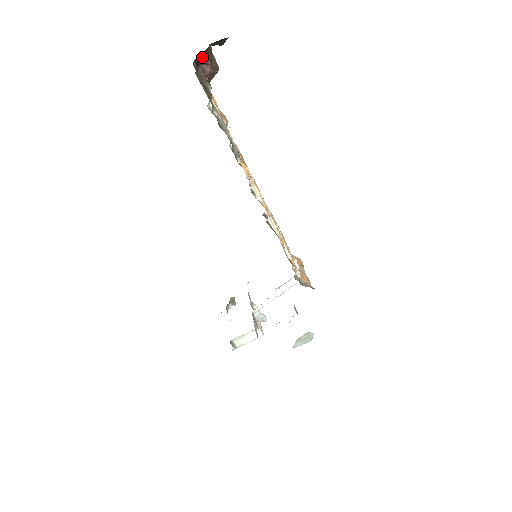
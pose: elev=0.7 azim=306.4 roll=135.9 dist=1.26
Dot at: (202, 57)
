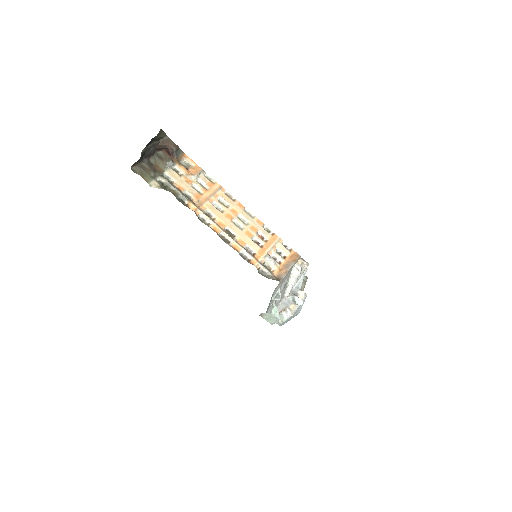
Dot at: (146, 153)
